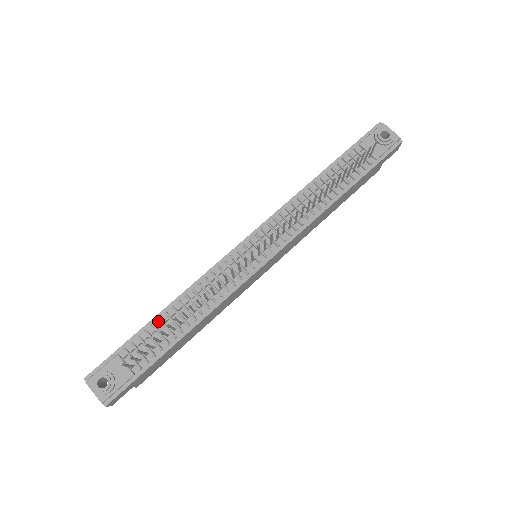
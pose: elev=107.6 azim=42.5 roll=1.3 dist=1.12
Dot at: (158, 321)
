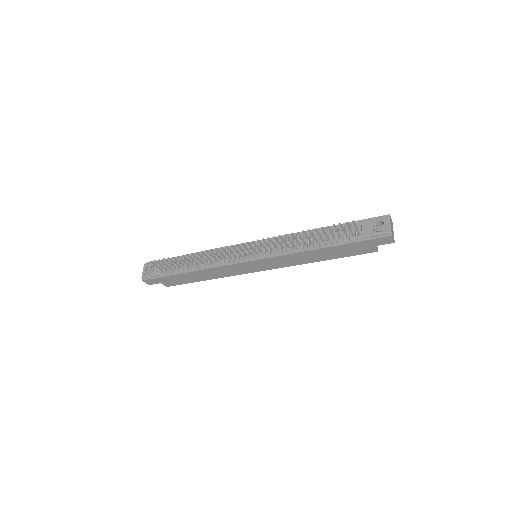
Dot at: (188, 257)
